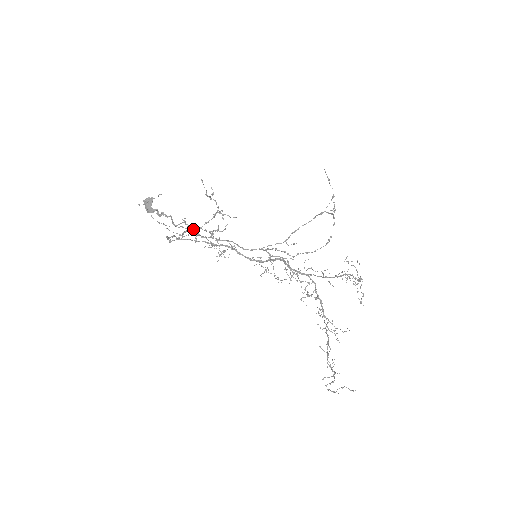
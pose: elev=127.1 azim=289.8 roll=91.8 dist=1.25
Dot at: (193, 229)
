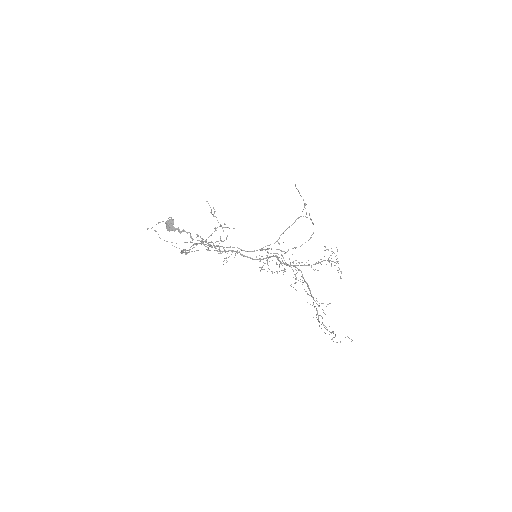
Dot at: occluded
